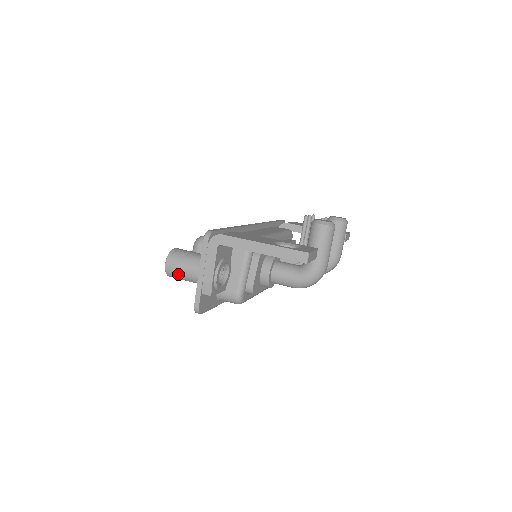
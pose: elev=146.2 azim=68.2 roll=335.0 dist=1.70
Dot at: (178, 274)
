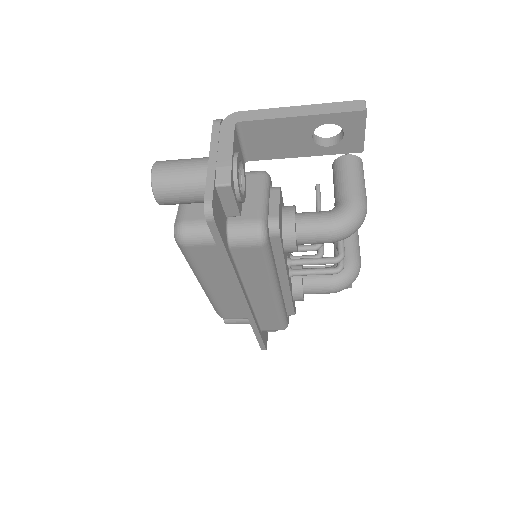
Dot at: (172, 178)
